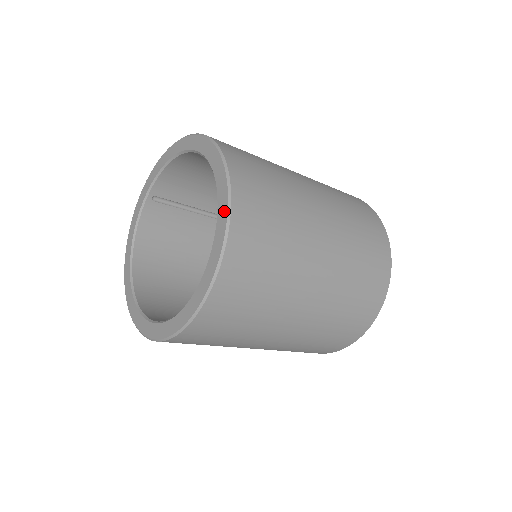
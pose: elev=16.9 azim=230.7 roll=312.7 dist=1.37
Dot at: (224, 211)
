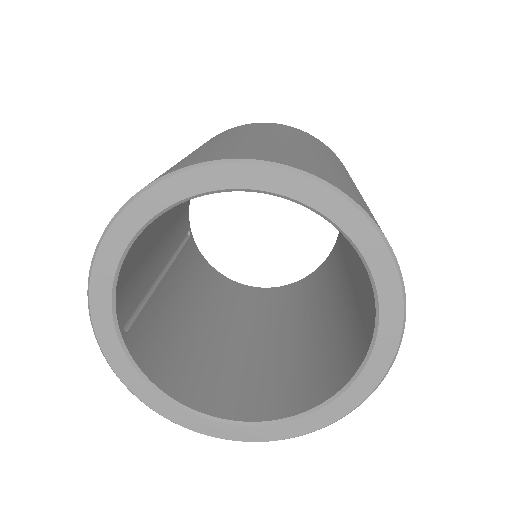
Dot at: (339, 204)
